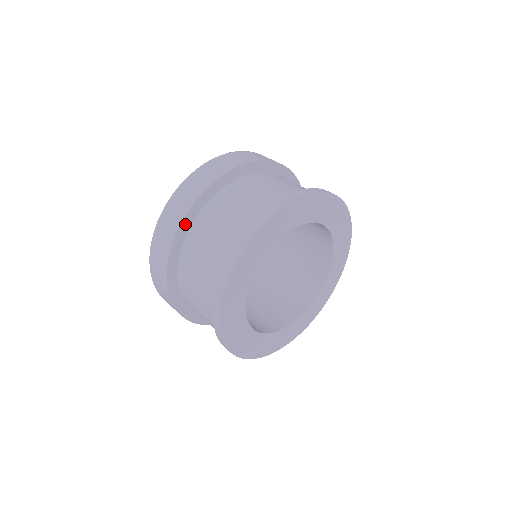
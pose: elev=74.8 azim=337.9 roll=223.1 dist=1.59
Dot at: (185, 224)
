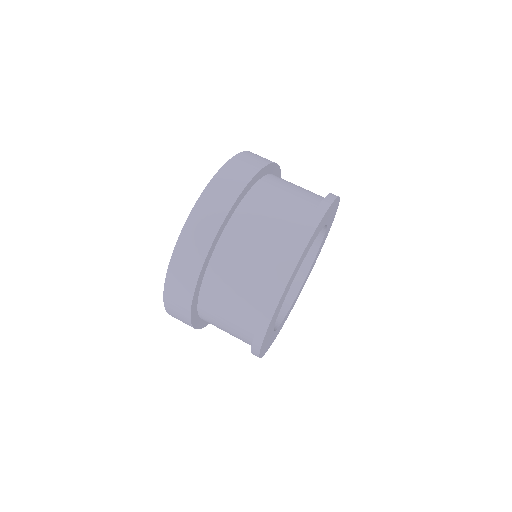
Dot at: (209, 254)
